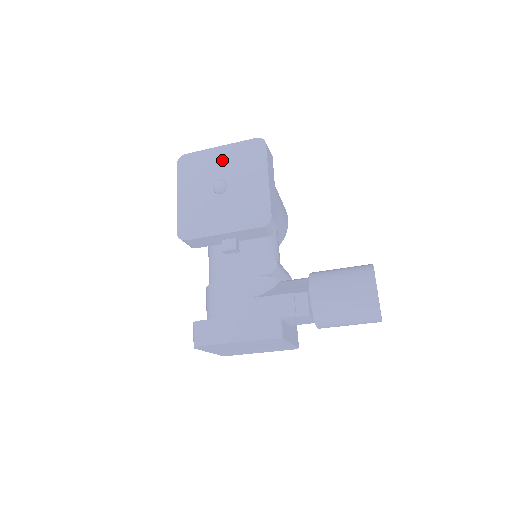
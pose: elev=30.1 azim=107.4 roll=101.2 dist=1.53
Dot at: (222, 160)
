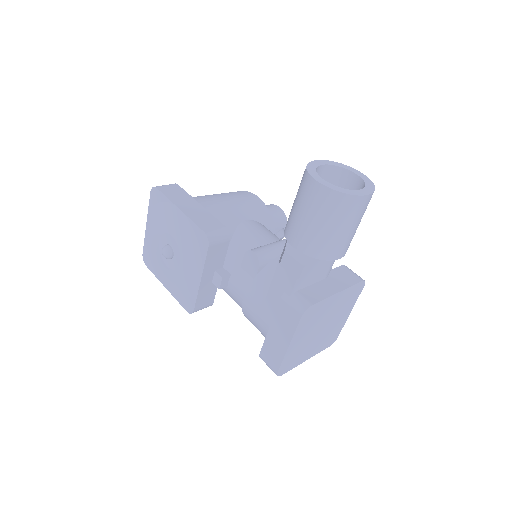
Dot at: (154, 232)
